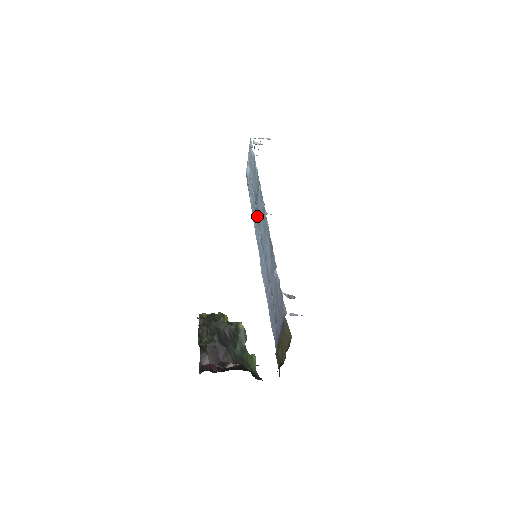
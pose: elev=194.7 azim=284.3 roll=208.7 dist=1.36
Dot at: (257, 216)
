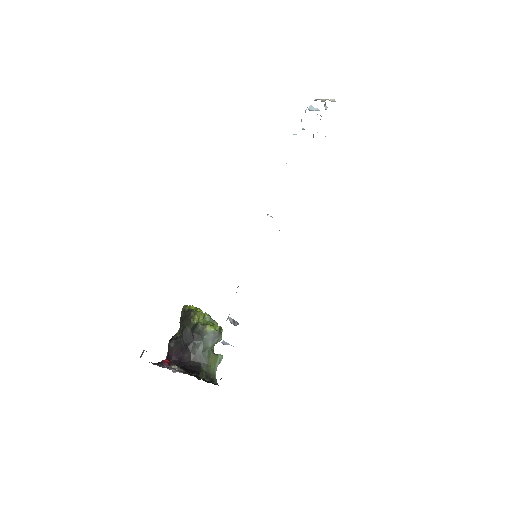
Dot at: occluded
